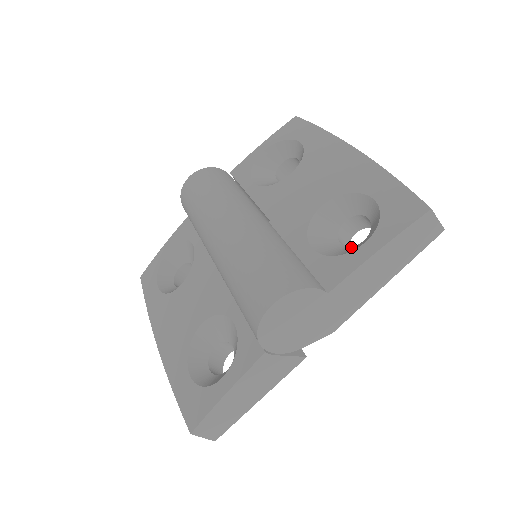
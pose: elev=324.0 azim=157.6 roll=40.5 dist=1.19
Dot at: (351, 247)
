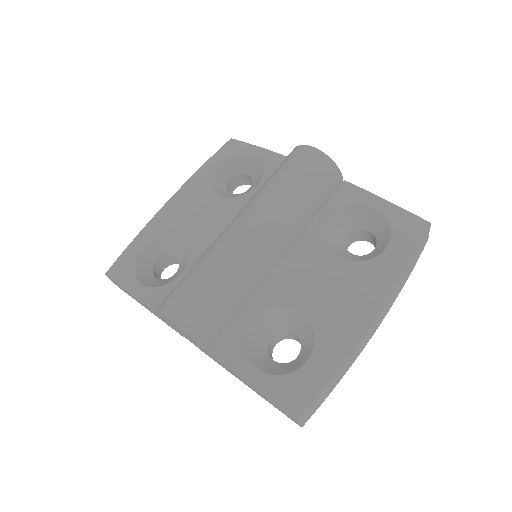
Dot at: (264, 351)
